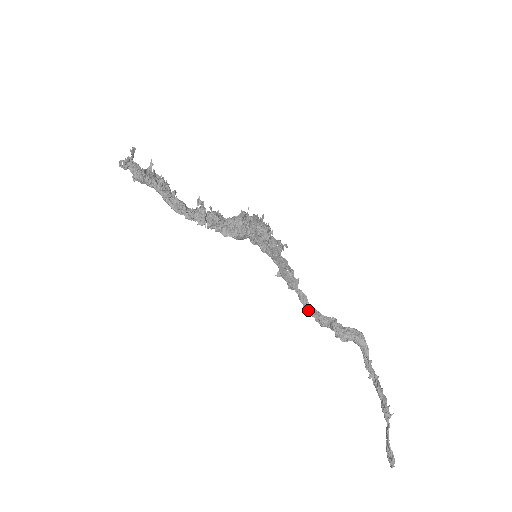
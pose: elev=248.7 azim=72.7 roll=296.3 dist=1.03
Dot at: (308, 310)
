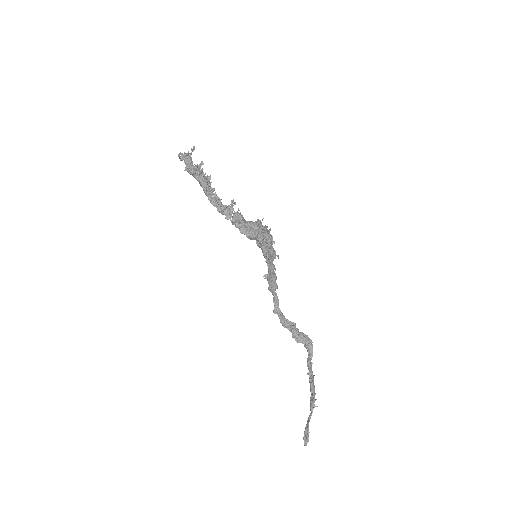
Dot at: (277, 311)
